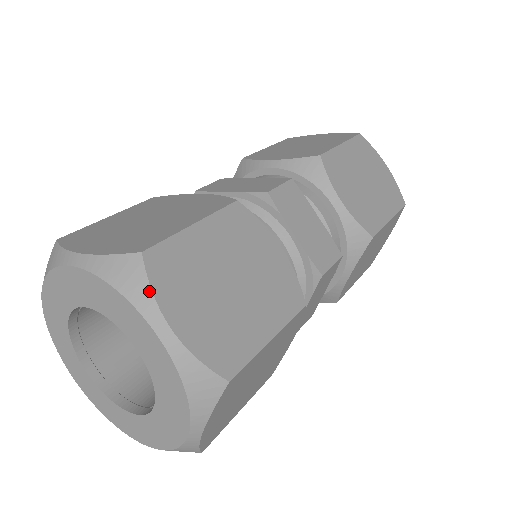
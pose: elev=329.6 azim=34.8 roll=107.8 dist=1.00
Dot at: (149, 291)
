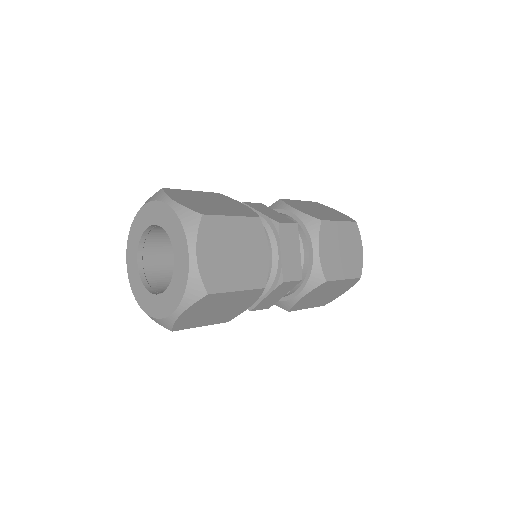
Dot at: (164, 194)
